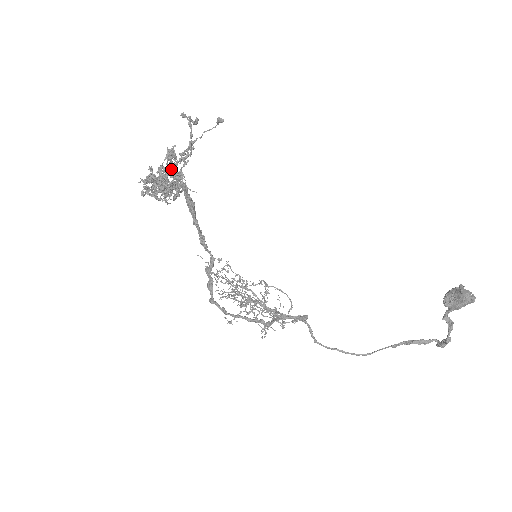
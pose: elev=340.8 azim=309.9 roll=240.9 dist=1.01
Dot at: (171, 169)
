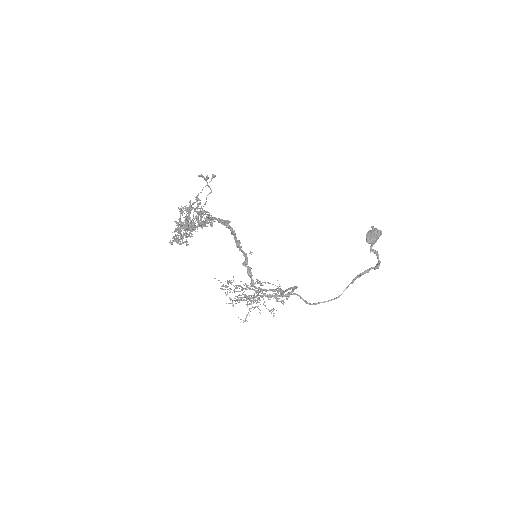
Dot at: occluded
